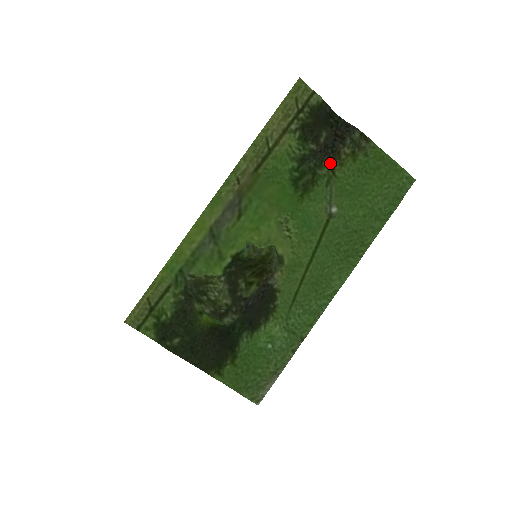
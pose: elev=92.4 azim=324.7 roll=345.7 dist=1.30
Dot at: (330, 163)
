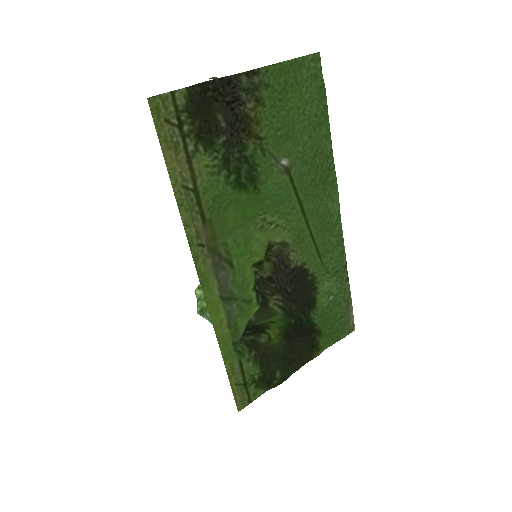
Dot at: (248, 134)
